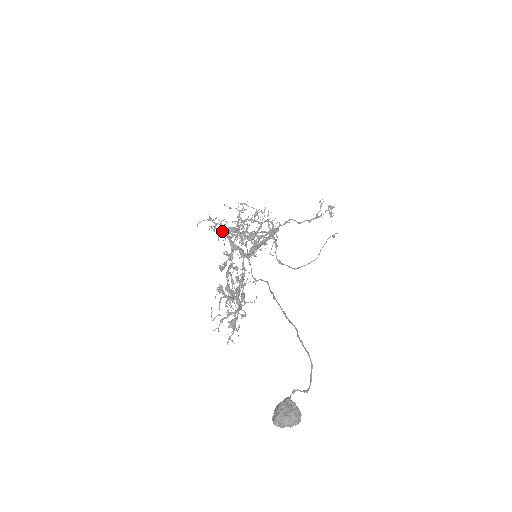
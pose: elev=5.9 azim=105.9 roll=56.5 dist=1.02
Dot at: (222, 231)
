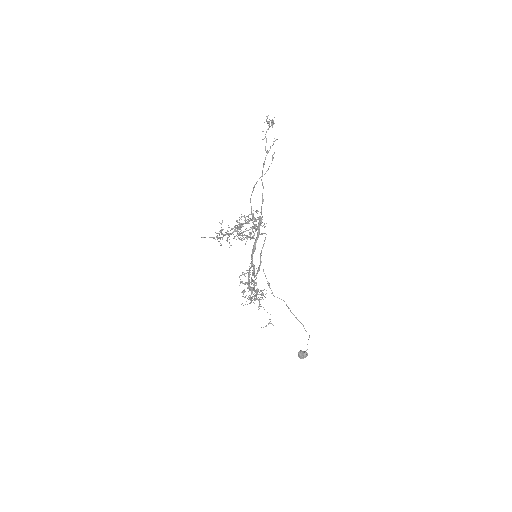
Dot at: (227, 241)
